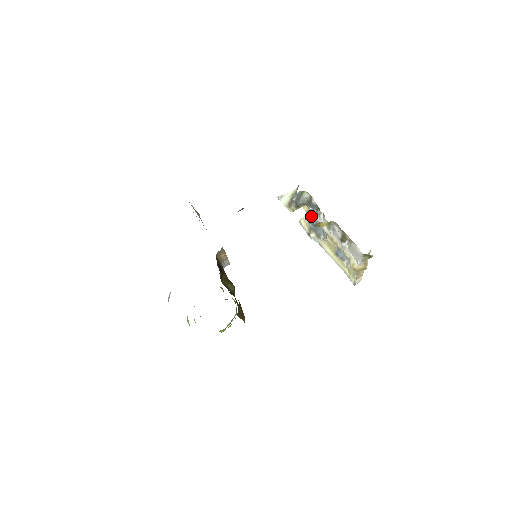
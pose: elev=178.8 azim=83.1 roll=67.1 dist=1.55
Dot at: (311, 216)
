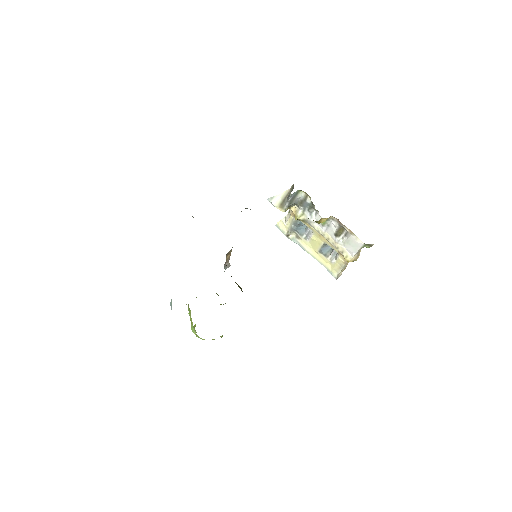
Dot at: (301, 215)
